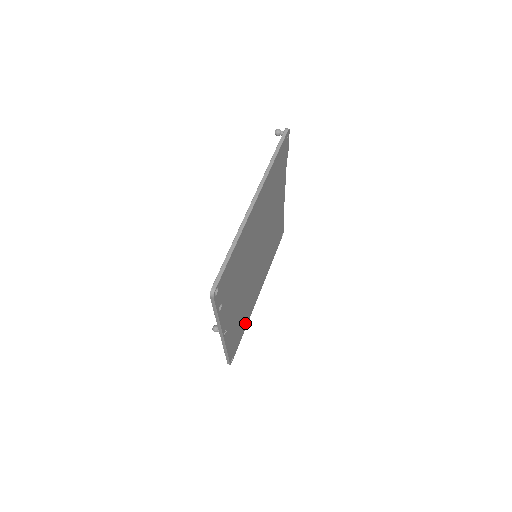
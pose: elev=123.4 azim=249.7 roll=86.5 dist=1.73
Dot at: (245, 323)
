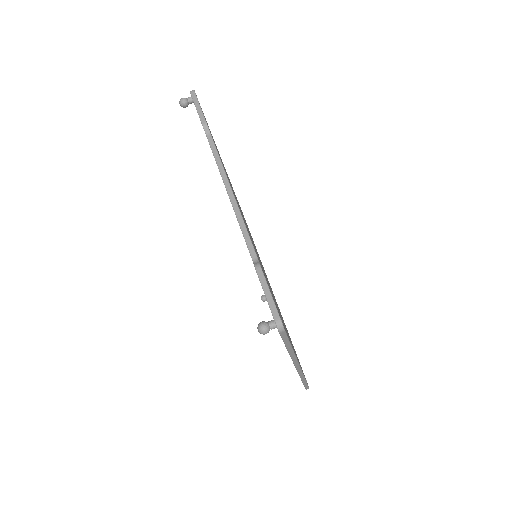
Dot at: occluded
